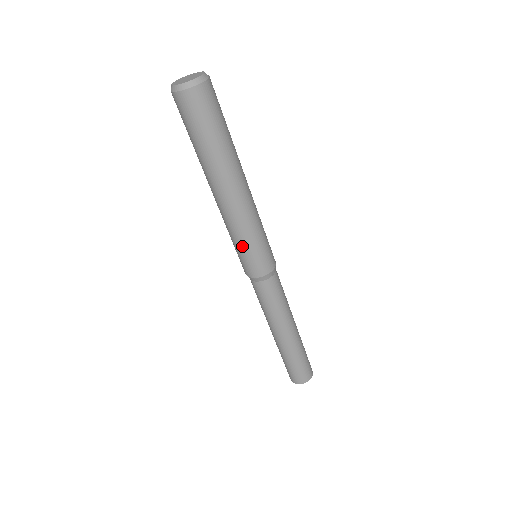
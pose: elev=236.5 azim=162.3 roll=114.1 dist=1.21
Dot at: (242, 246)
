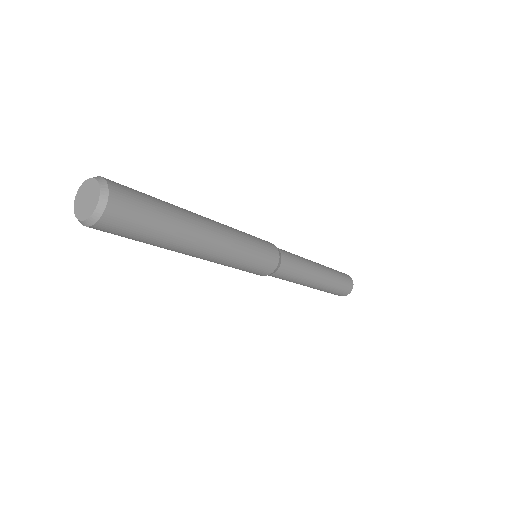
Dot at: (244, 267)
